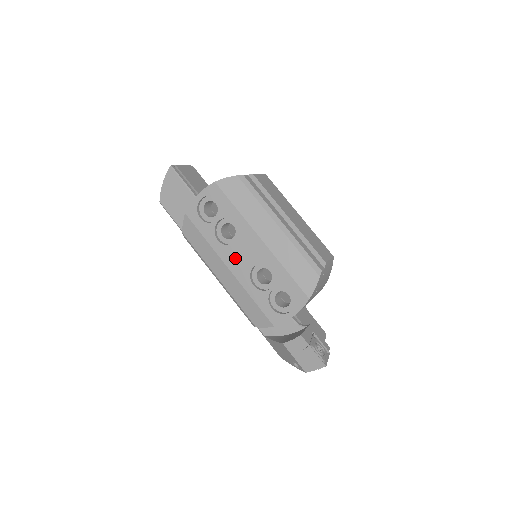
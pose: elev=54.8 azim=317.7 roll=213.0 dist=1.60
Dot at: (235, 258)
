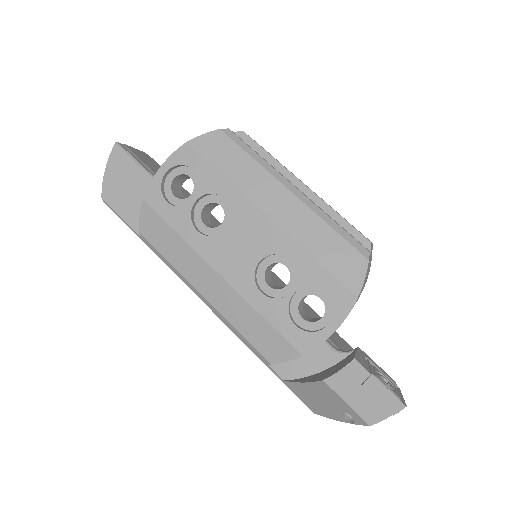
Dot at: (227, 254)
